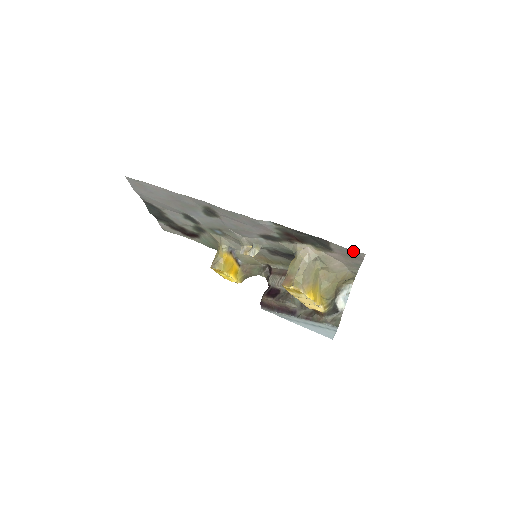
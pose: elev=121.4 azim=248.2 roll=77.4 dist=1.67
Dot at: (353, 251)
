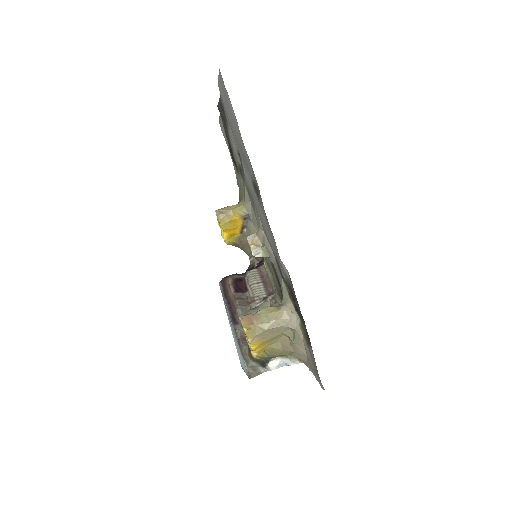
Dot at: occluded
